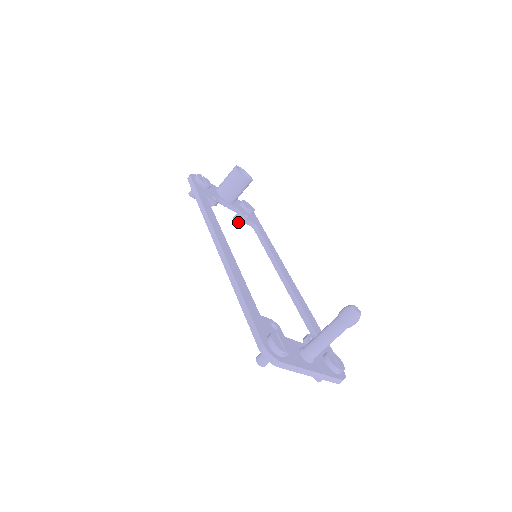
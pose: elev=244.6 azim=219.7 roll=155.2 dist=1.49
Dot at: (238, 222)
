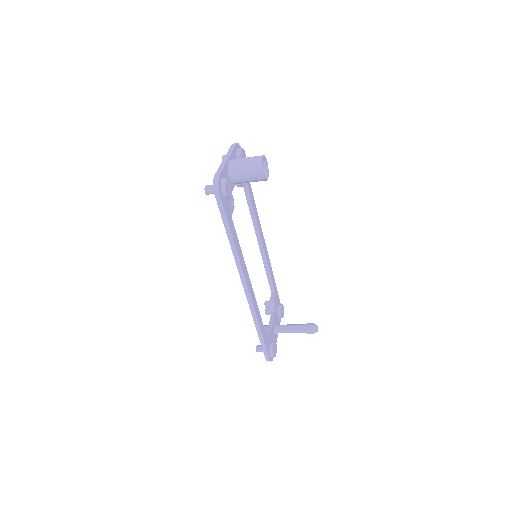
Dot at: occluded
